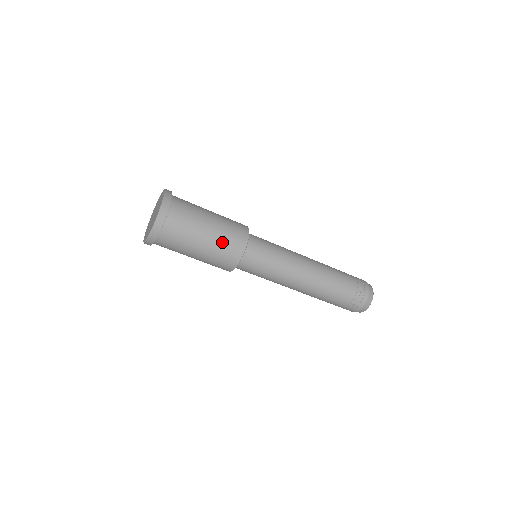
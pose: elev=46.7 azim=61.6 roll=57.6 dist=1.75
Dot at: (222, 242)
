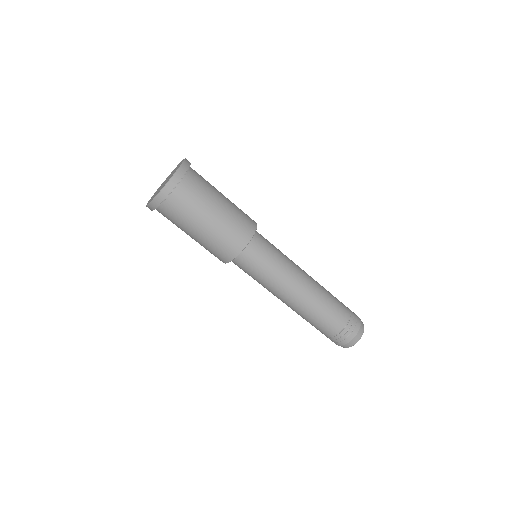
Dot at: (233, 219)
